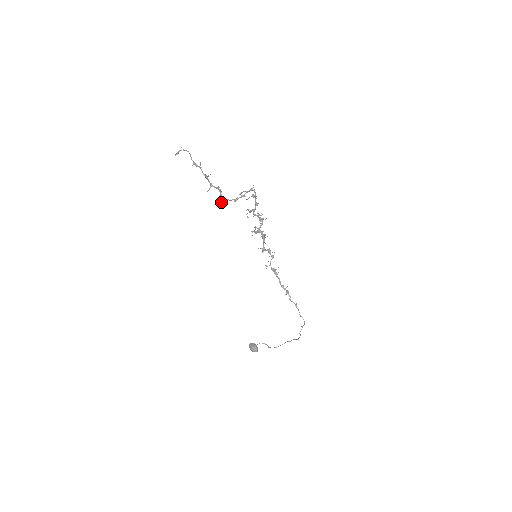
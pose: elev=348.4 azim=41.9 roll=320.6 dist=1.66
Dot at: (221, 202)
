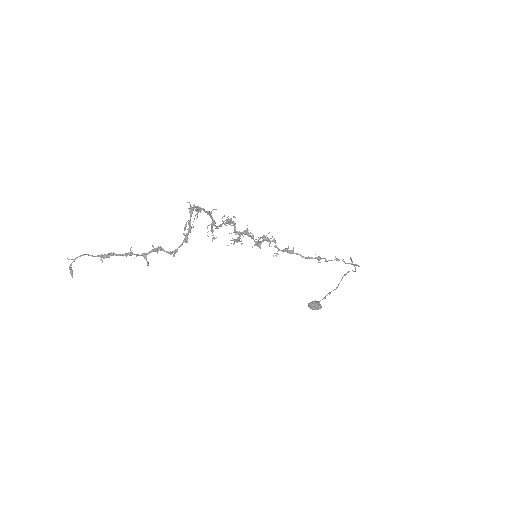
Dot at: occluded
